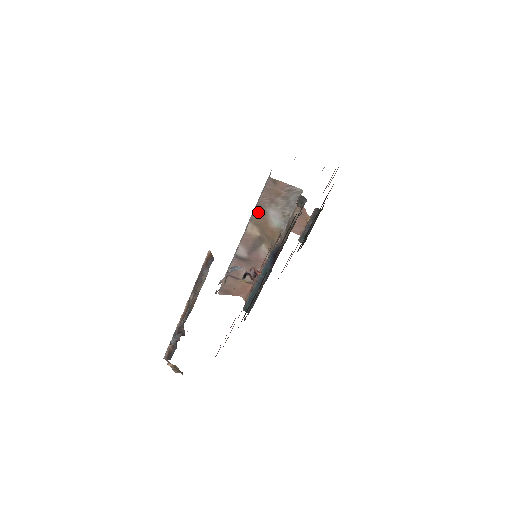
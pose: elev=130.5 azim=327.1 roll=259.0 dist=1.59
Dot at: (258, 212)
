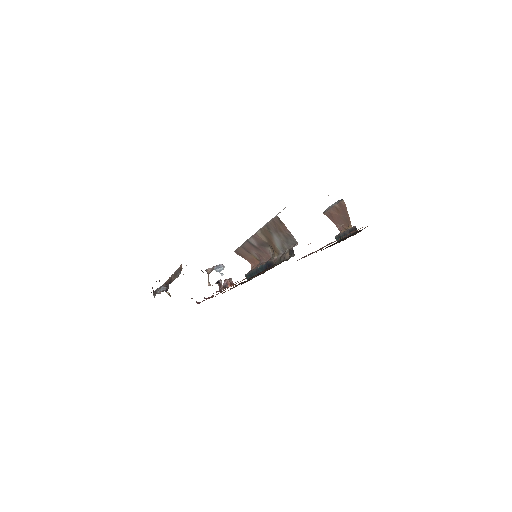
Dot at: (266, 229)
